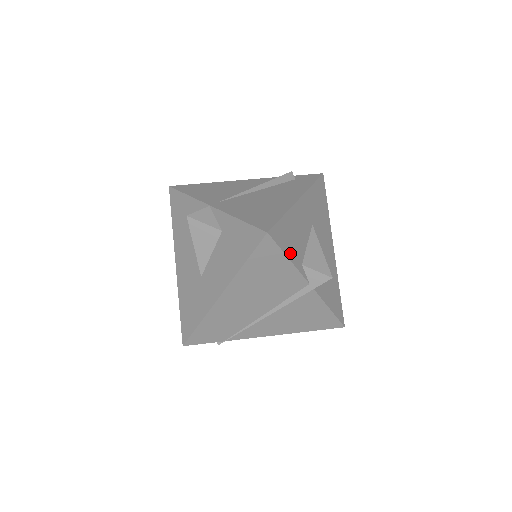
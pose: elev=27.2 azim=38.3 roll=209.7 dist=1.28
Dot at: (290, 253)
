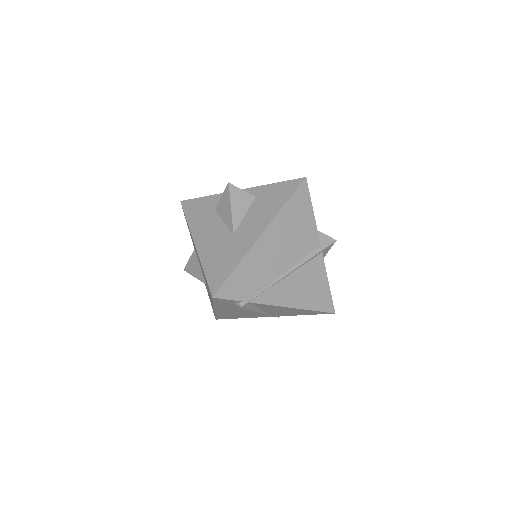
Dot at: occluded
